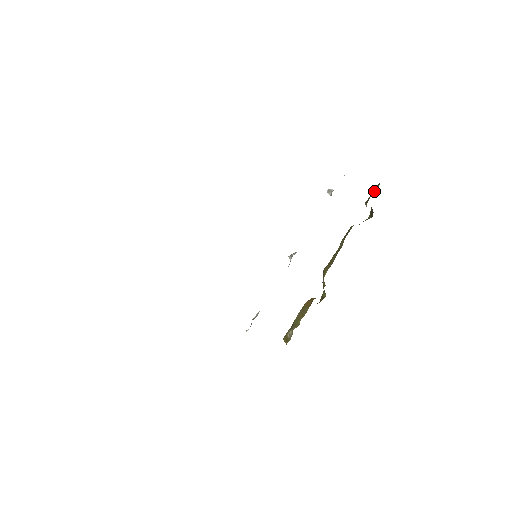
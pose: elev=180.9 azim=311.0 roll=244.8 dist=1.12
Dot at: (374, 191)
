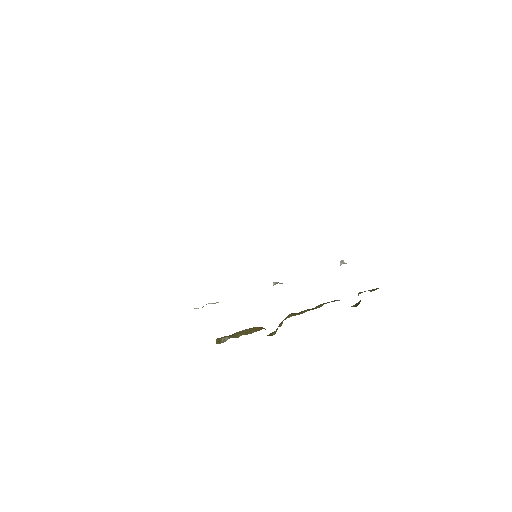
Dot at: (372, 290)
